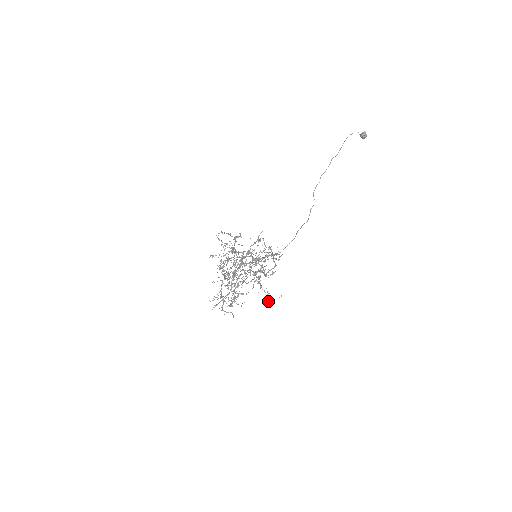
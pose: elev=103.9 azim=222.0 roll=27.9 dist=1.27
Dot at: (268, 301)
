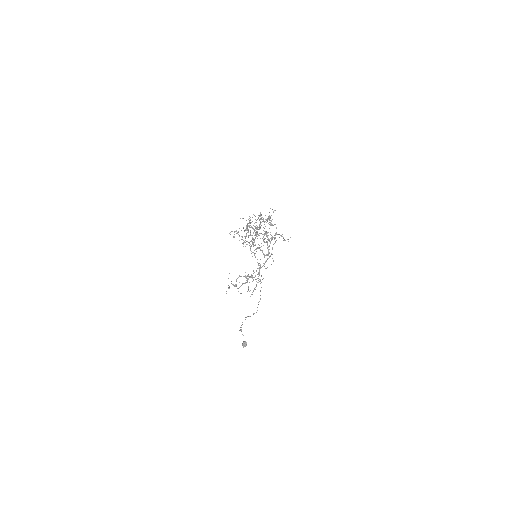
Dot at: (287, 239)
